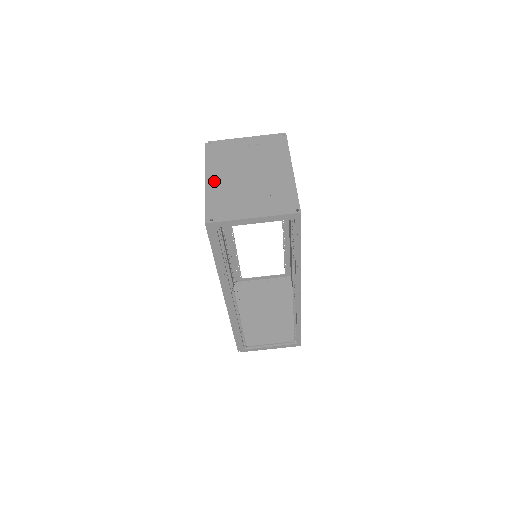
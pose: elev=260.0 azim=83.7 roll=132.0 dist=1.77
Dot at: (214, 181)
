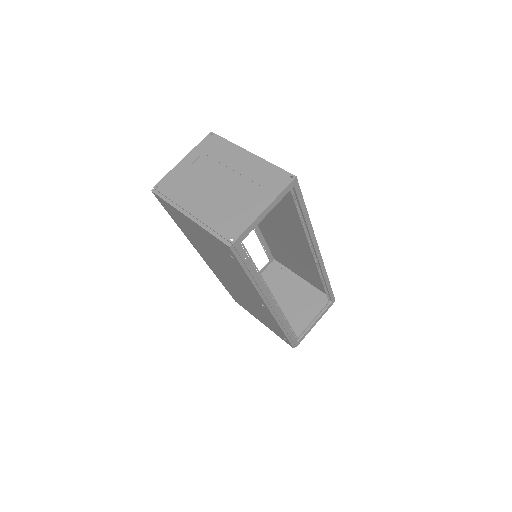
Dot at: (197, 211)
